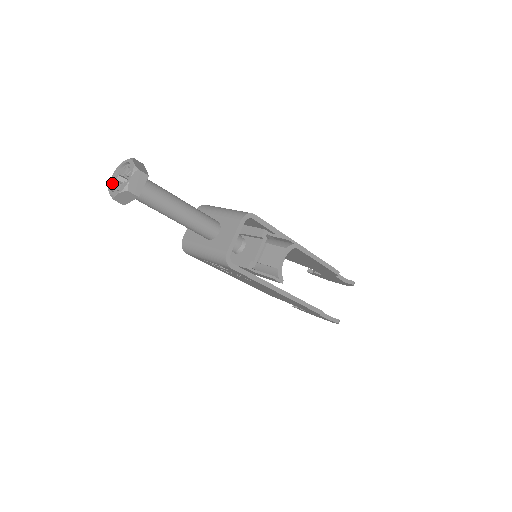
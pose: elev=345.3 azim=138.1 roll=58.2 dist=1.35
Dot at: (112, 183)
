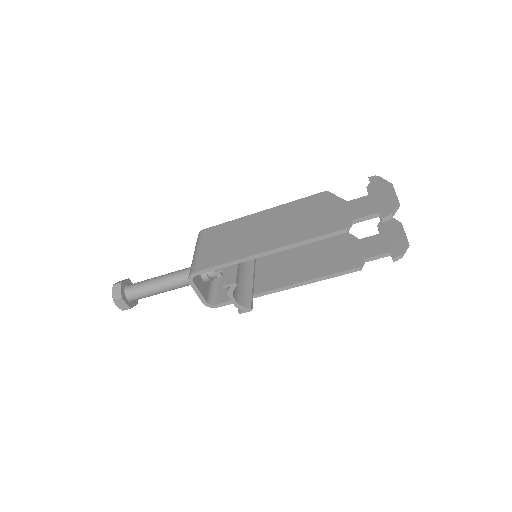
Dot at: occluded
